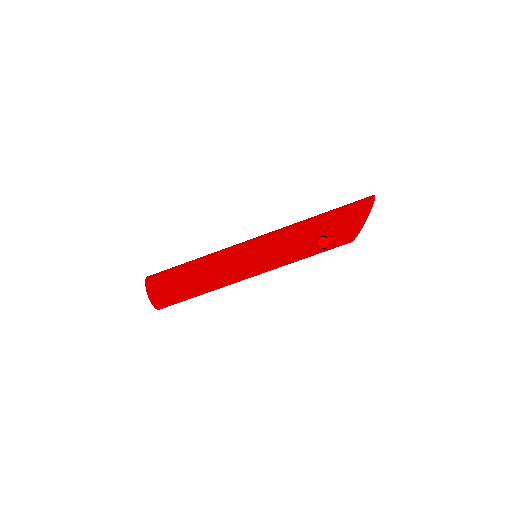
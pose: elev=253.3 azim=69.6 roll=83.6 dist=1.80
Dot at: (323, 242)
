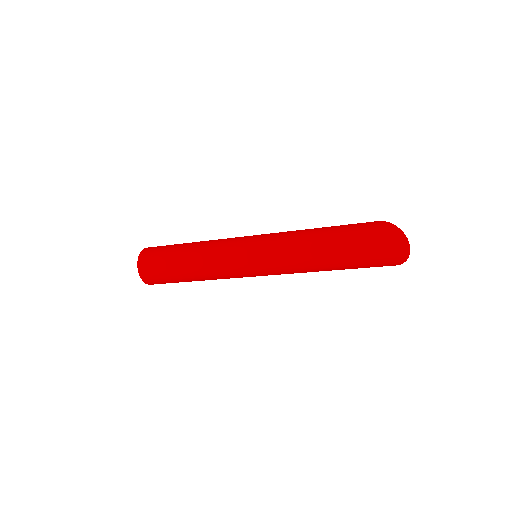
Dot at: occluded
